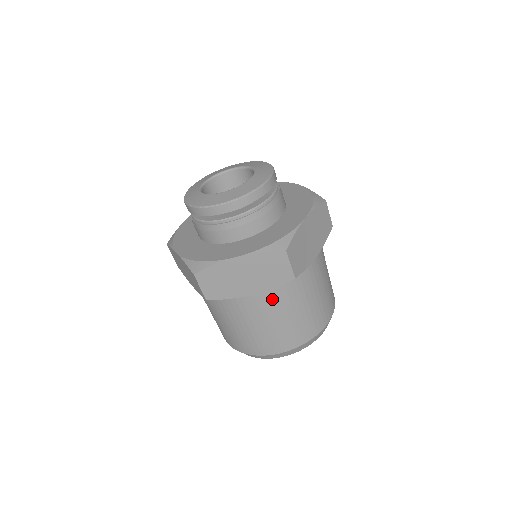
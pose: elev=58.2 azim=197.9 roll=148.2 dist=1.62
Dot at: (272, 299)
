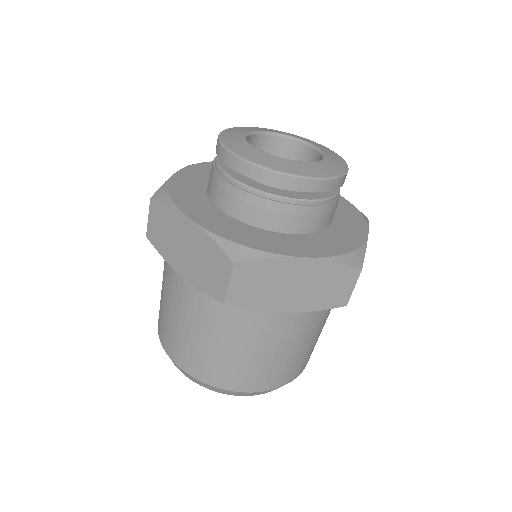
Dot at: (198, 302)
